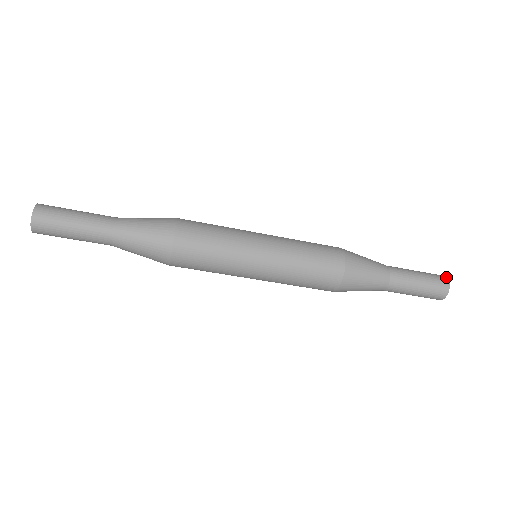
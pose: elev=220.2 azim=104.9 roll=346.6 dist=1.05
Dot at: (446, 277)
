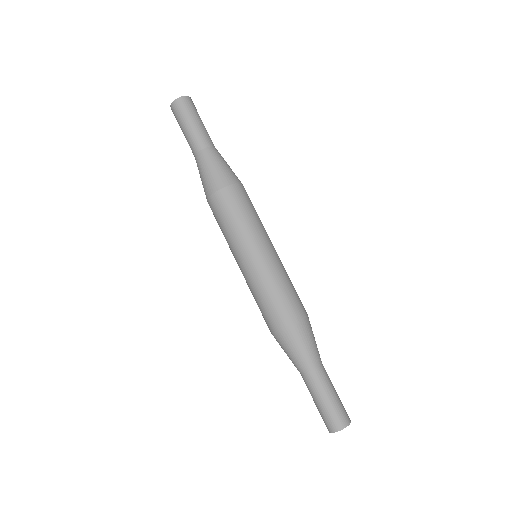
Dot at: occluded
